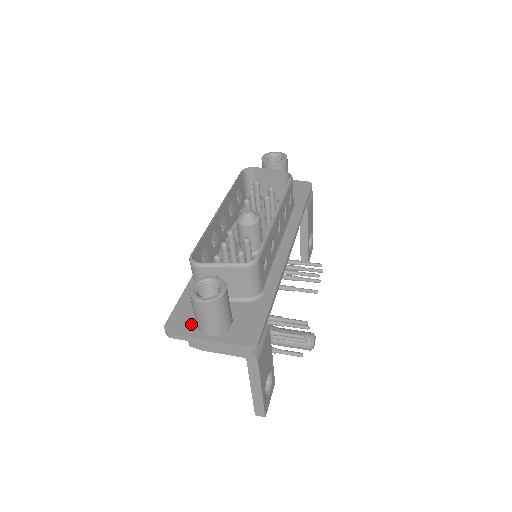
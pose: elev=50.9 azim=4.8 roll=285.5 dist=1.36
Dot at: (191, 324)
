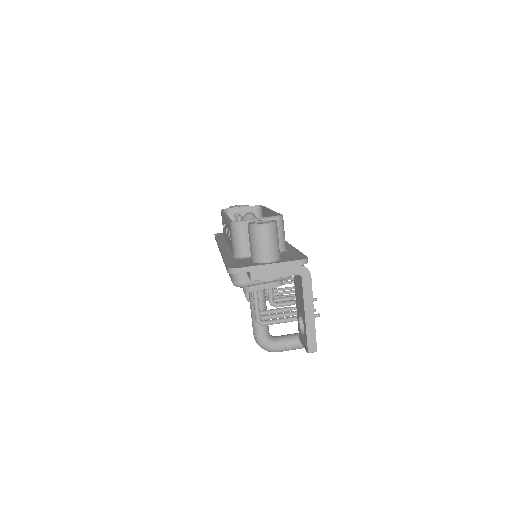
Dot at: (248, 263)
